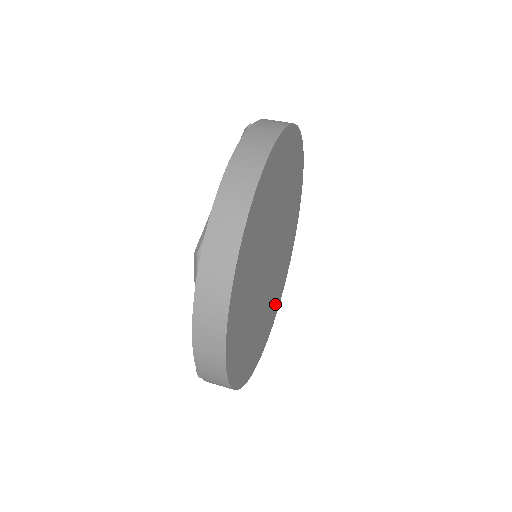
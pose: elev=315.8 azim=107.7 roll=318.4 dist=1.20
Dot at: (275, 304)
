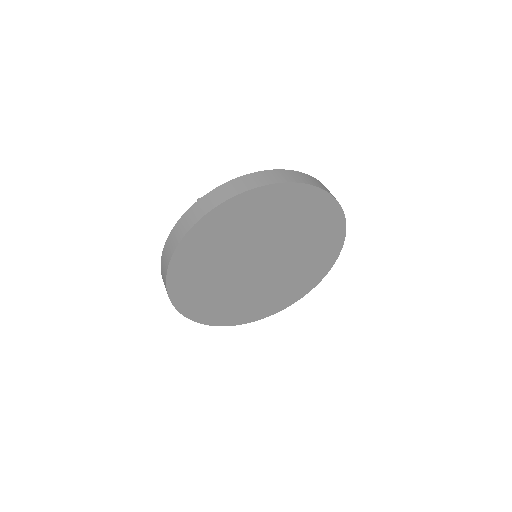
Dot at: (313, 272)
